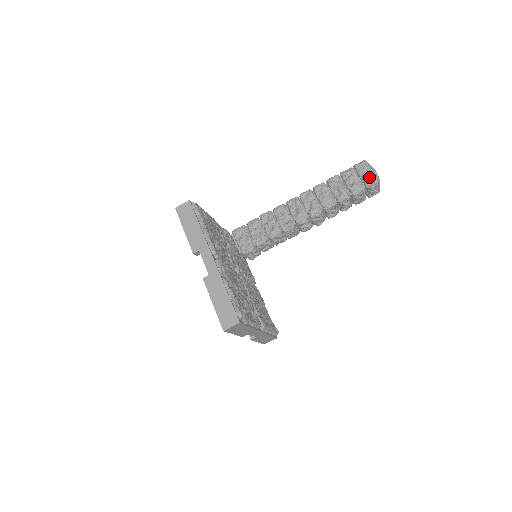
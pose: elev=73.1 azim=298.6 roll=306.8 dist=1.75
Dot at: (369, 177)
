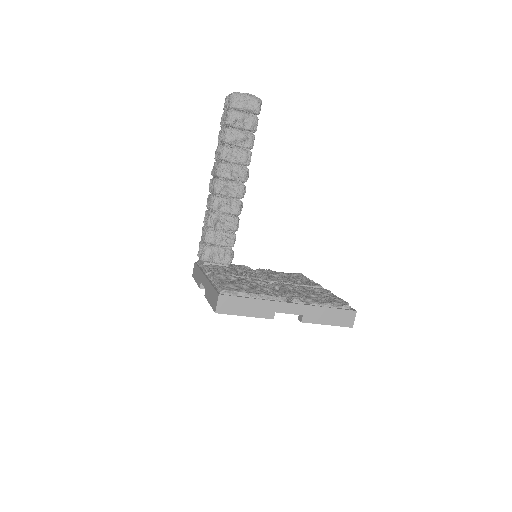
Dot at: (254, 105)
